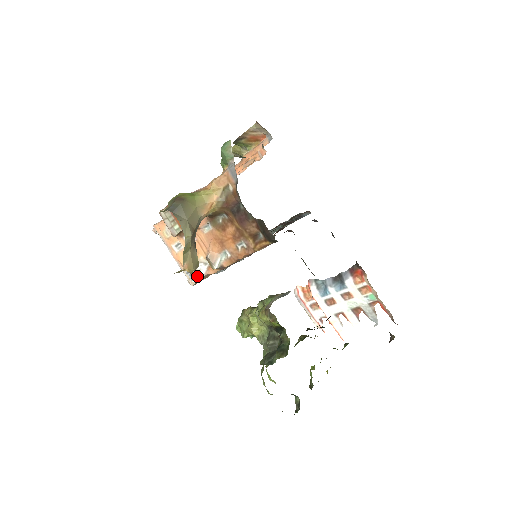
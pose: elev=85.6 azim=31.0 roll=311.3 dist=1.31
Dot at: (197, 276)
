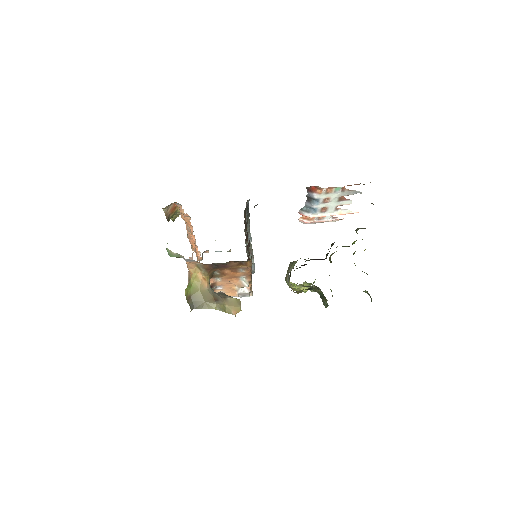
Dot at: (247, 294)
